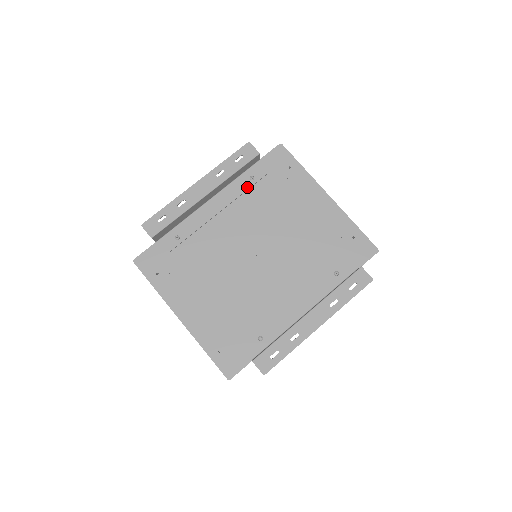
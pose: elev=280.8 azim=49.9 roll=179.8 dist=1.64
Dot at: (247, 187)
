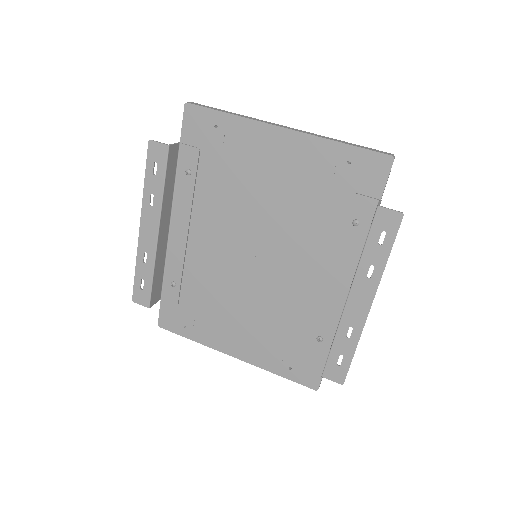
Dot at: (191, 186)
